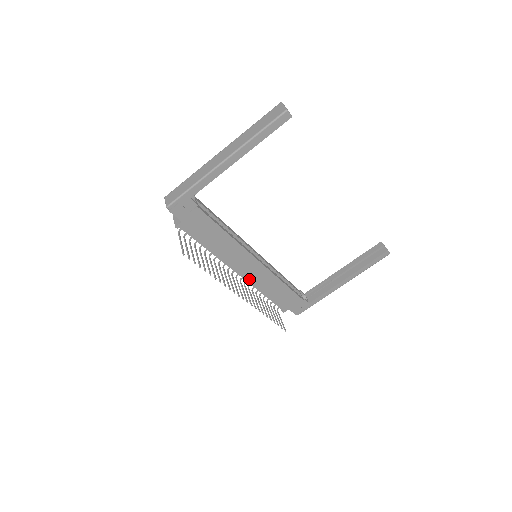
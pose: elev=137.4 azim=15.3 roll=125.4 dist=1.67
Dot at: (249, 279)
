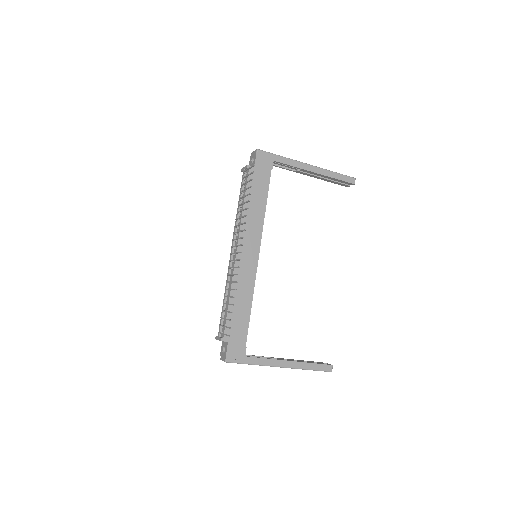
Dot at: (237, 266)
